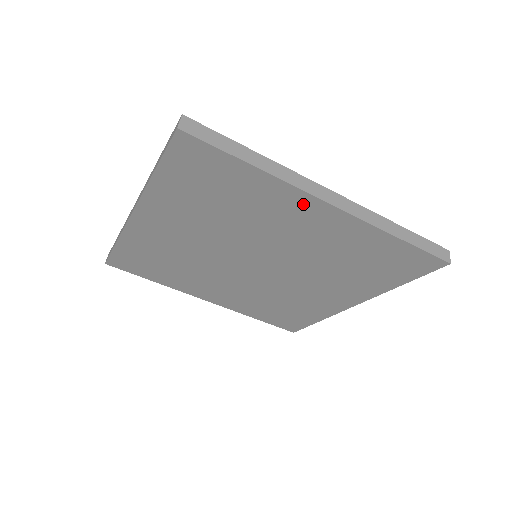
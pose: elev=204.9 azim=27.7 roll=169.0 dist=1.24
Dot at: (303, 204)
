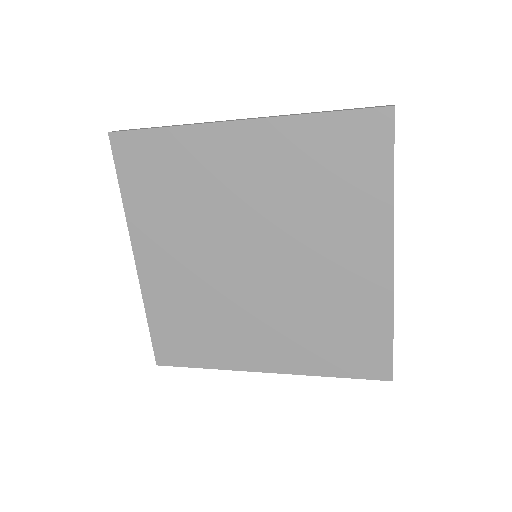
Dot at: (222, 139)
